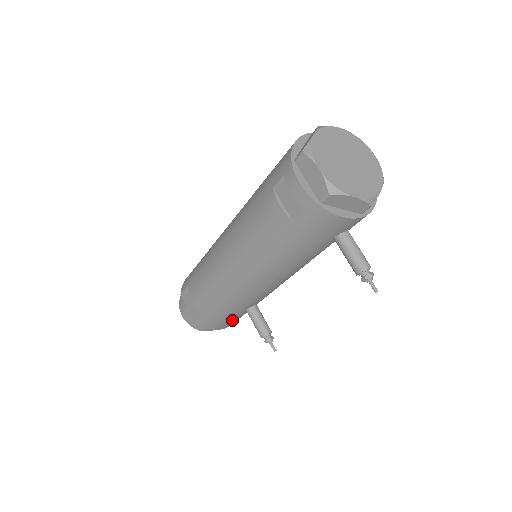
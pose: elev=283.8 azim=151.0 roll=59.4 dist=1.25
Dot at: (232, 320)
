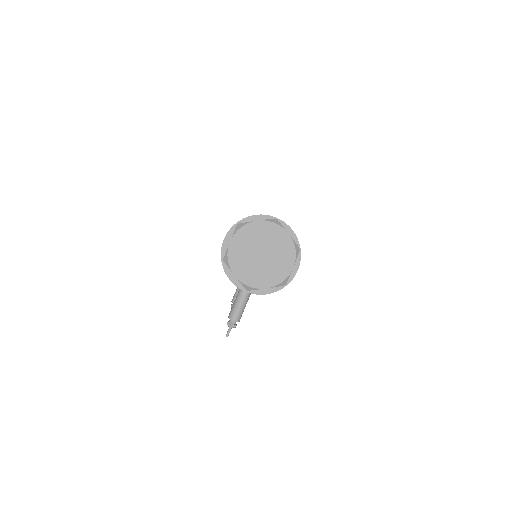
Dot at: occluded
